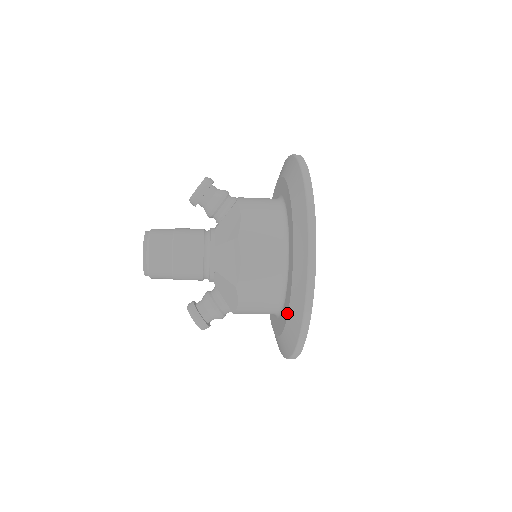
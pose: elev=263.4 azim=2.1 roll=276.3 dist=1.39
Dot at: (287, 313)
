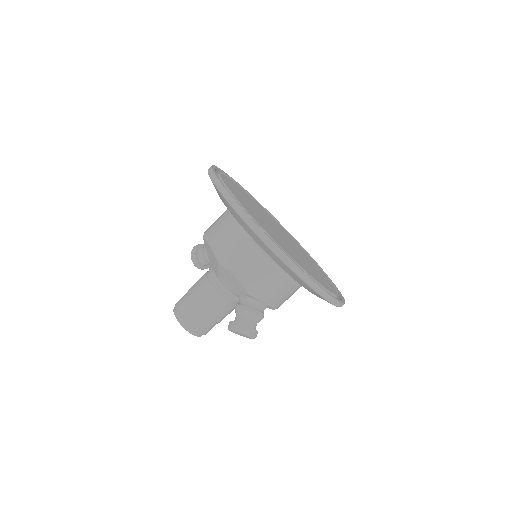
Dot at: occluded
